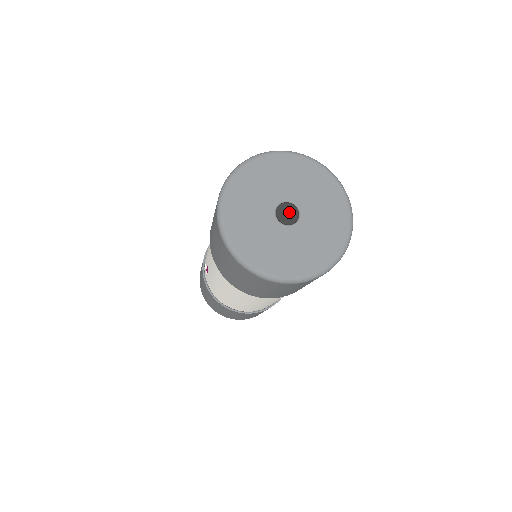
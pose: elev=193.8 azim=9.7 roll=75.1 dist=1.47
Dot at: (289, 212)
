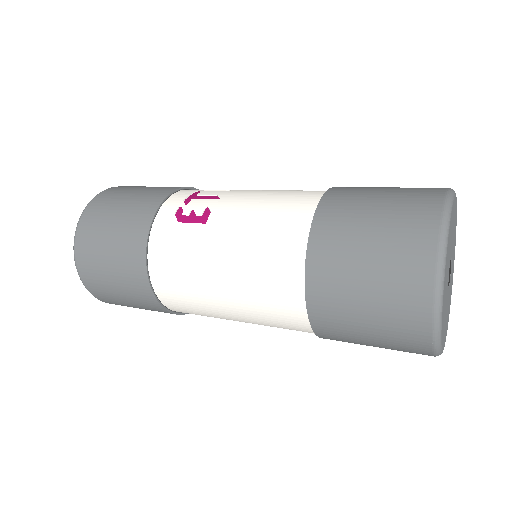
Dot at: (450, 273)
